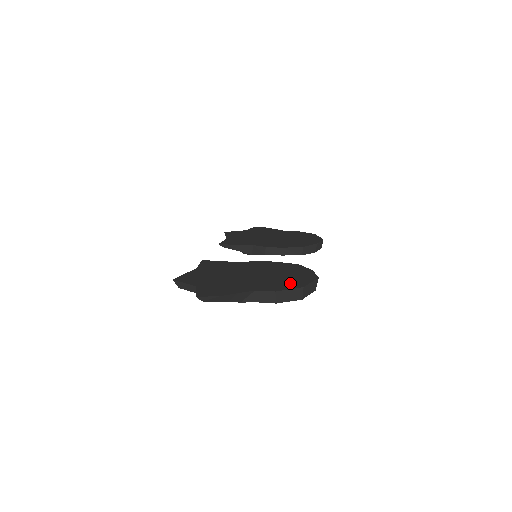
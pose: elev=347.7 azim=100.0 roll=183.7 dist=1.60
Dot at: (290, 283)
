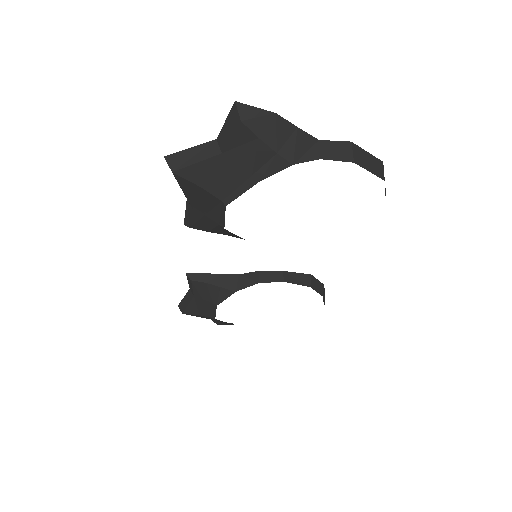
Dot at: occluded
